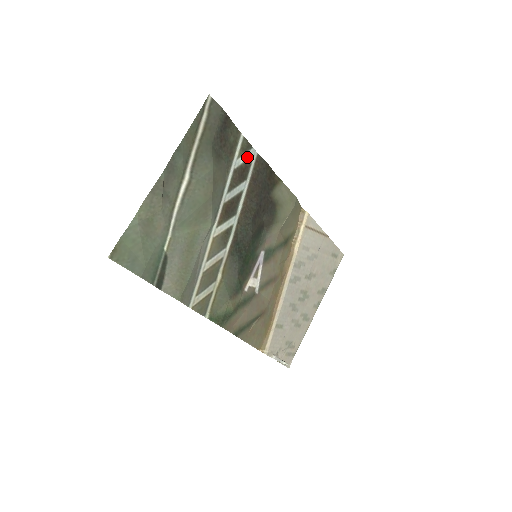
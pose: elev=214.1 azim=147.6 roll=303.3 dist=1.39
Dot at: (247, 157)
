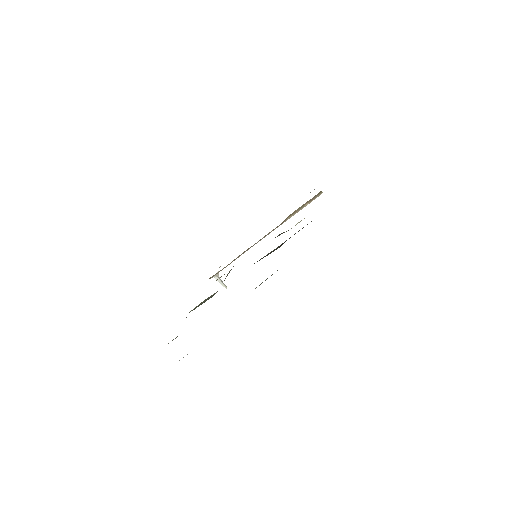
Dot at: occluded
